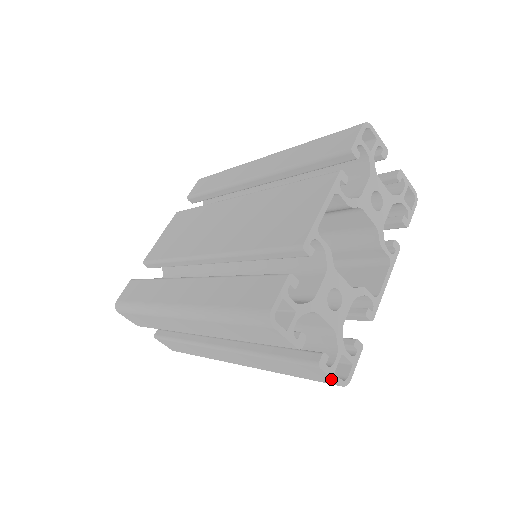
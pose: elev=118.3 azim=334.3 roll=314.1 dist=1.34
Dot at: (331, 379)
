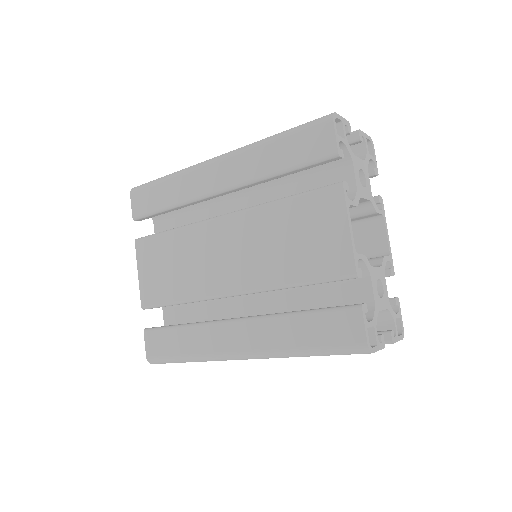
Dot at: (397, 341)
